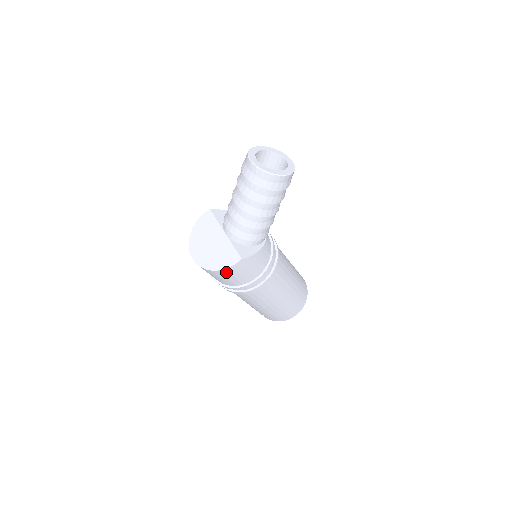
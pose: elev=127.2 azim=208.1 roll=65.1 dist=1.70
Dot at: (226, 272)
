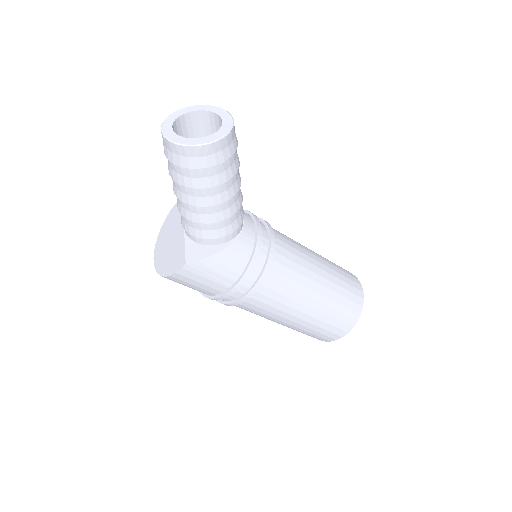
Dot at: (177, 279)
